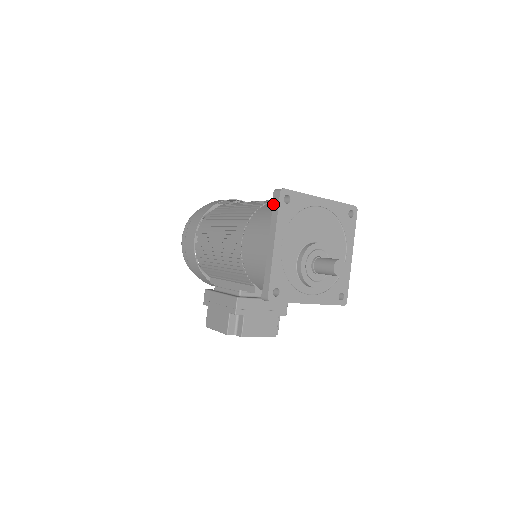
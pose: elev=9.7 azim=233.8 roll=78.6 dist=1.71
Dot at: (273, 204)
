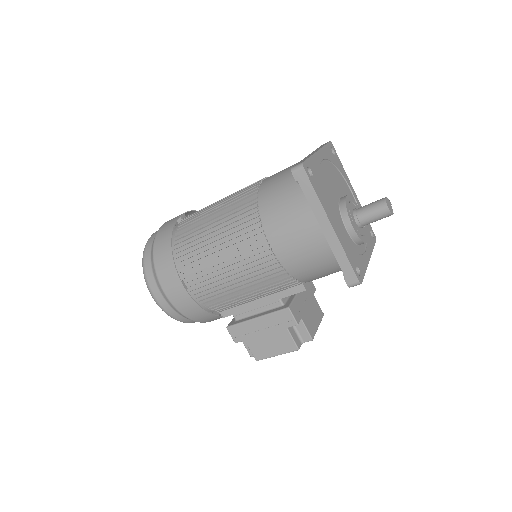
Dot at: (301, 186)
